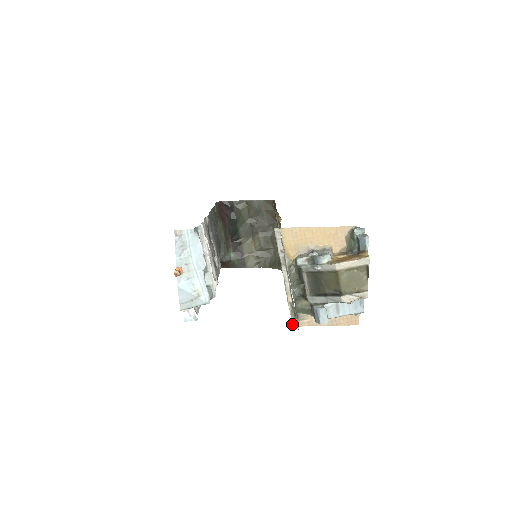
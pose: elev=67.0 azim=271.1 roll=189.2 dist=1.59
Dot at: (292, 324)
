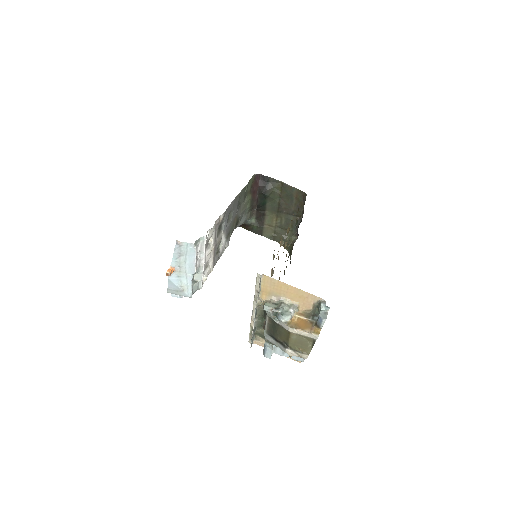
Dot at: (249, 340)
